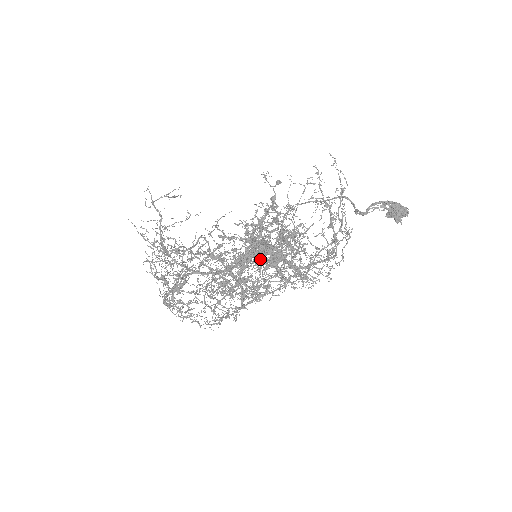
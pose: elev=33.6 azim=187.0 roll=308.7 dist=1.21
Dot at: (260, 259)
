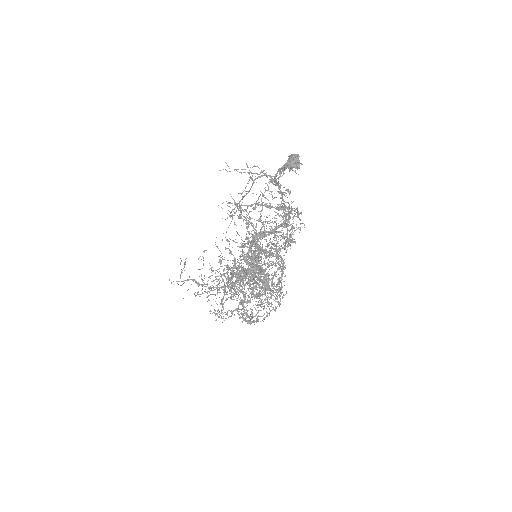
Dot at: (259, 282)
